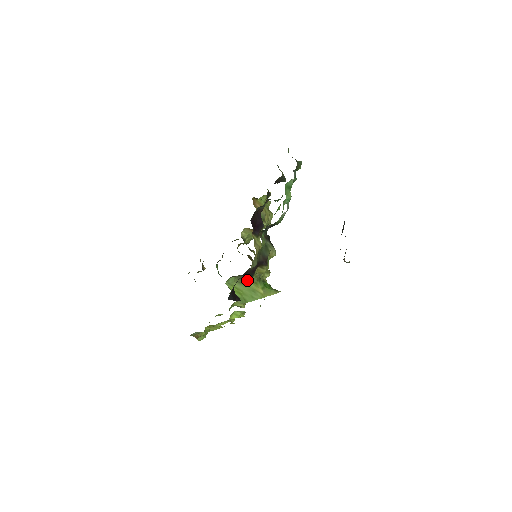
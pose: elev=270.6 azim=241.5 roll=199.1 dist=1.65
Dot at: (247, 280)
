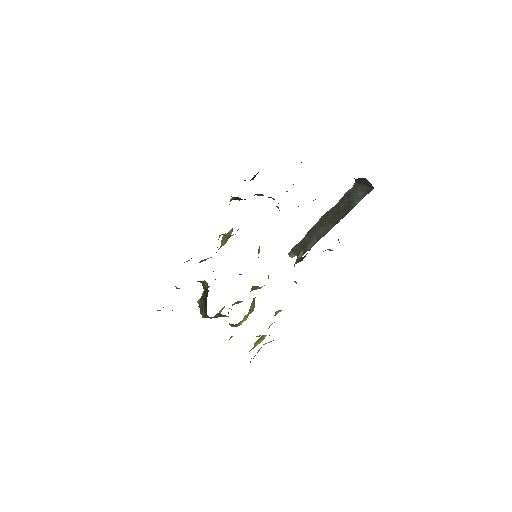
Dot at: occluded
